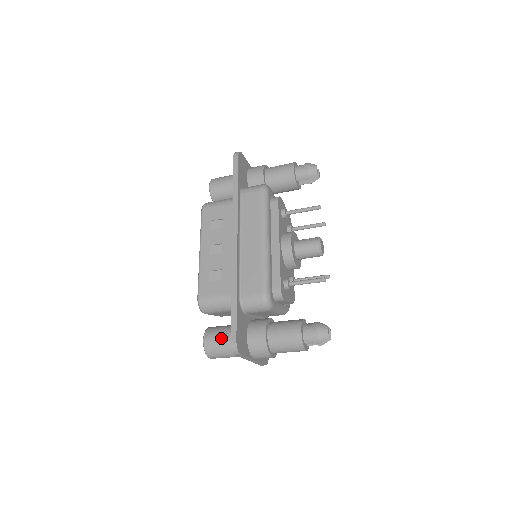
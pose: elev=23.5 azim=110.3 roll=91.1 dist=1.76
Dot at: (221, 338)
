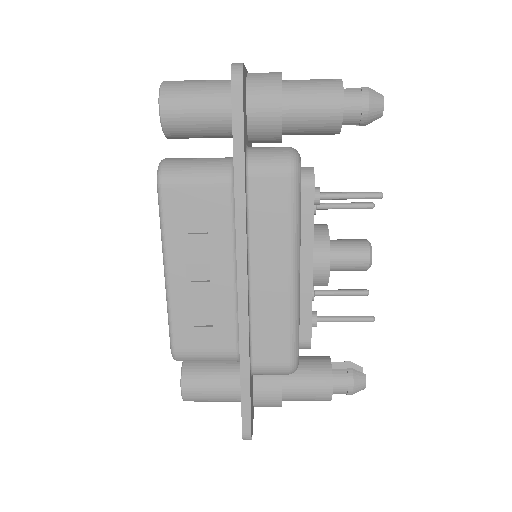
Dot at: (210, 391)
